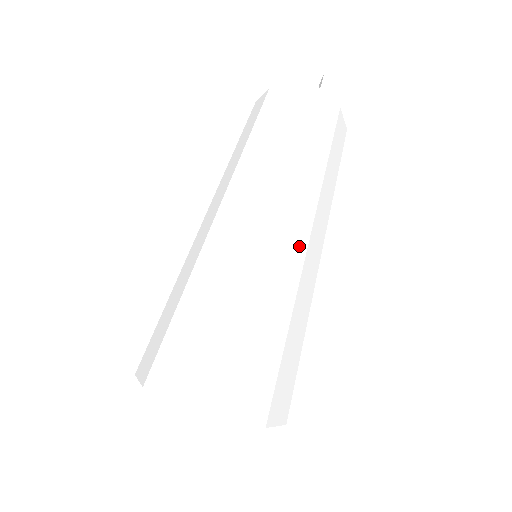
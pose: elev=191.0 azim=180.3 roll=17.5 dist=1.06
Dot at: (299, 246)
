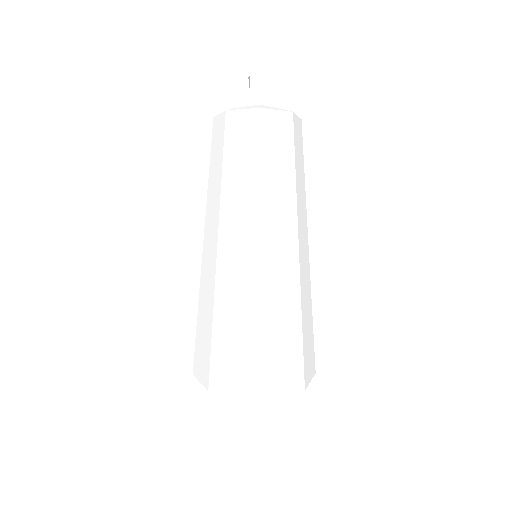
Dot at: (292, 250)
